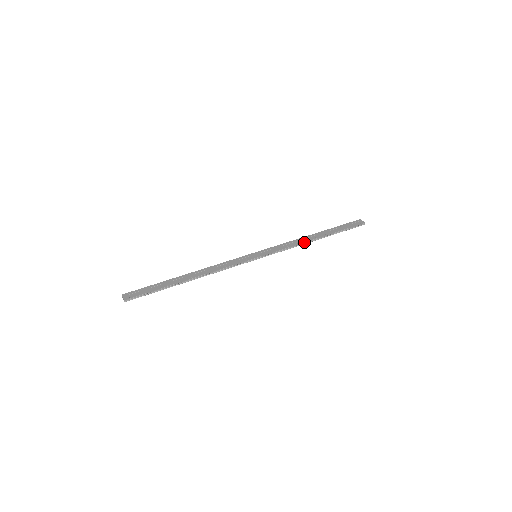
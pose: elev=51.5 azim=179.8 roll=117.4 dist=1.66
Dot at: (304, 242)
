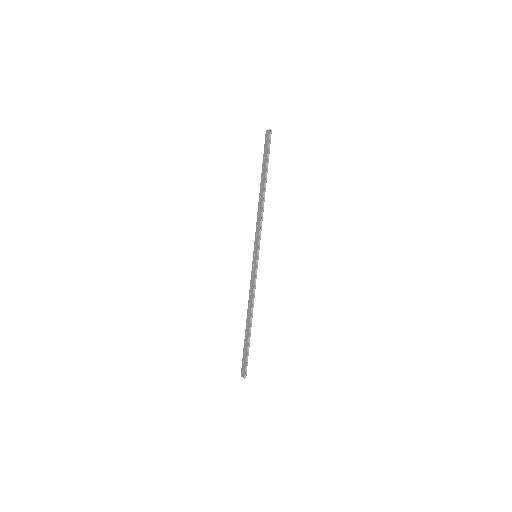
Dot at: (262, 205)
